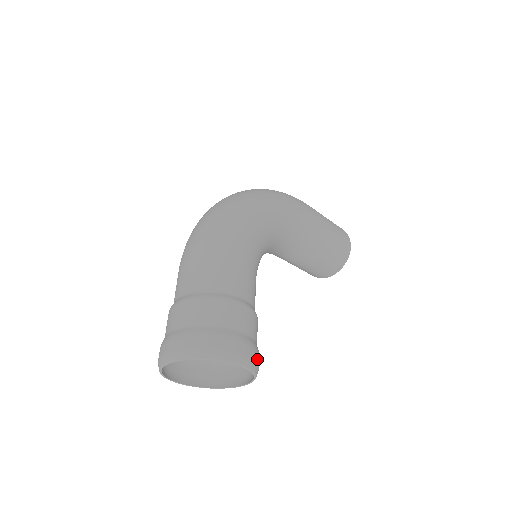
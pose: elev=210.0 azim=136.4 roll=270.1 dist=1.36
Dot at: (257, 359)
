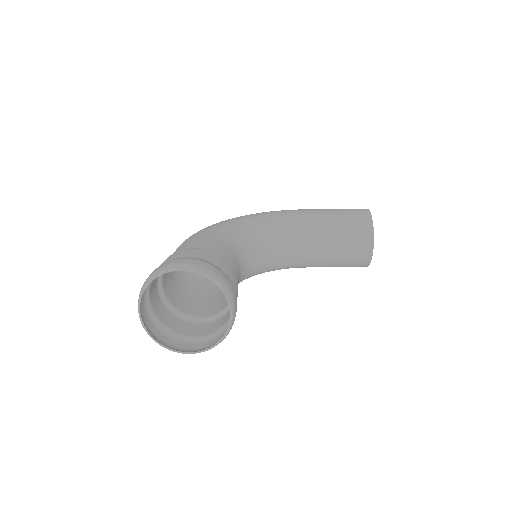
Dot at: (208, 267)
